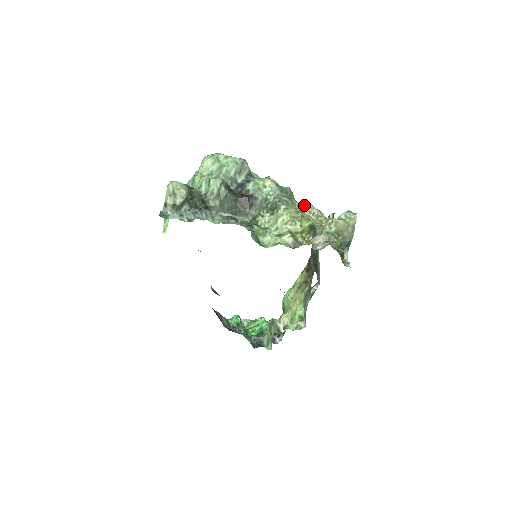
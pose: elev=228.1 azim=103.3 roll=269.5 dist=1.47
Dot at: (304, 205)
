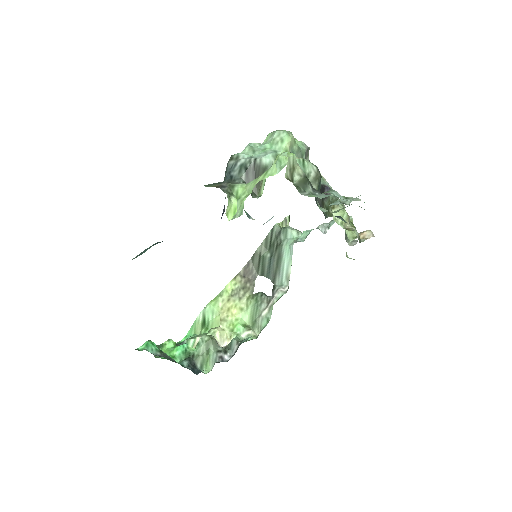
Dot at: occluded
